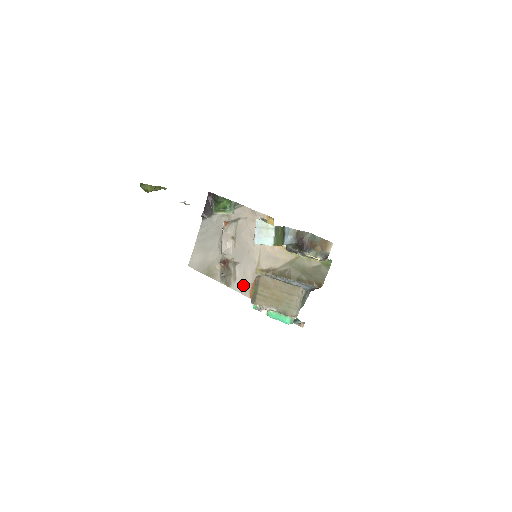
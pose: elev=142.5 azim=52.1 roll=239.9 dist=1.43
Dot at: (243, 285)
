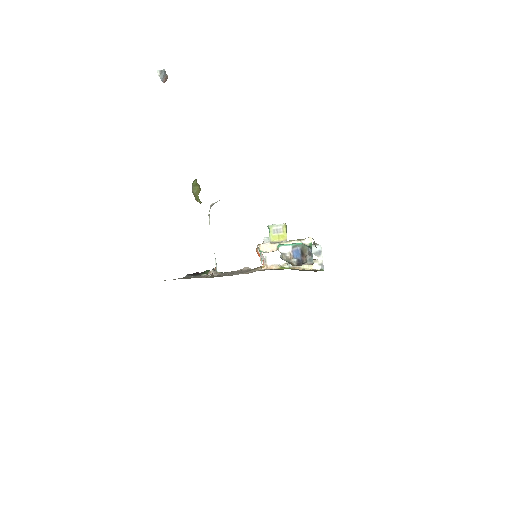
Dot at: occluded
